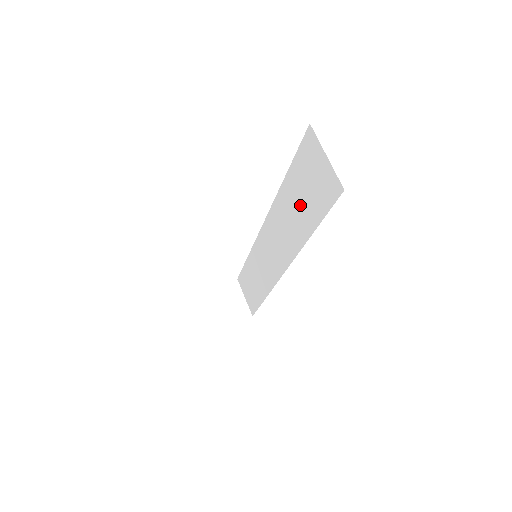
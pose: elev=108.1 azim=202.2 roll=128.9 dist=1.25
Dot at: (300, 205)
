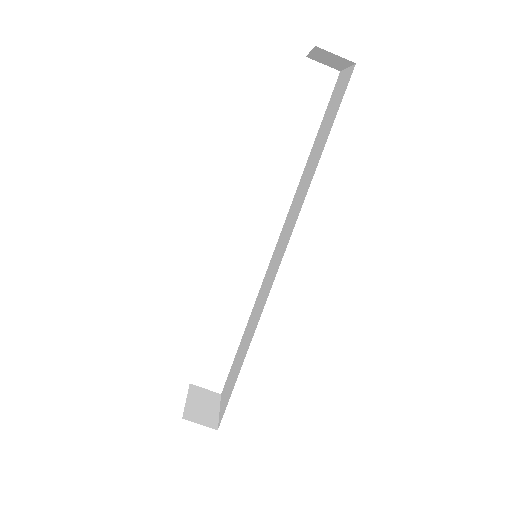
Dot at: (317, 151)
